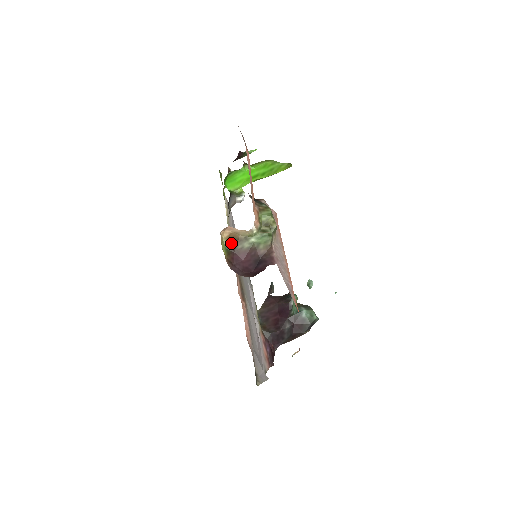
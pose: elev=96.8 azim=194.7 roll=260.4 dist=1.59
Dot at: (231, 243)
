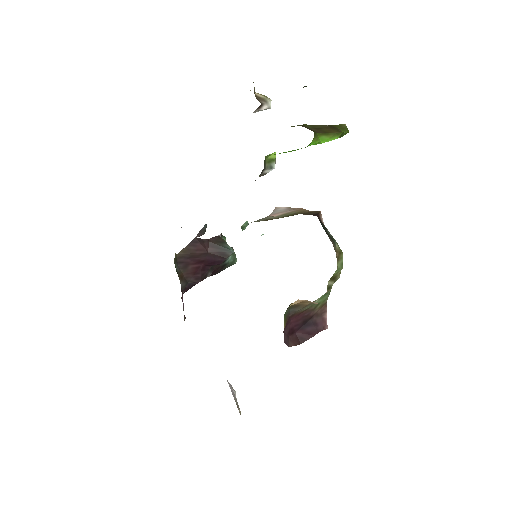
Dot at: (293, 308)
